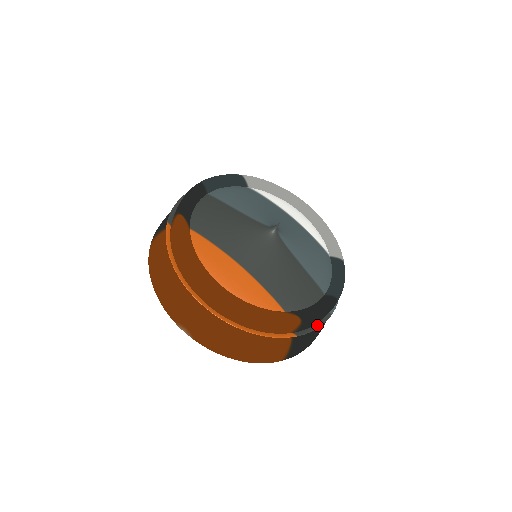
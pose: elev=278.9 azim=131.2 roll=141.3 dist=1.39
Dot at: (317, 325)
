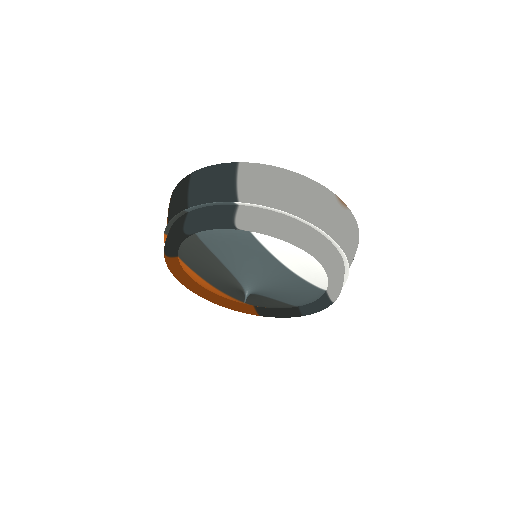
Dot at: occluded
